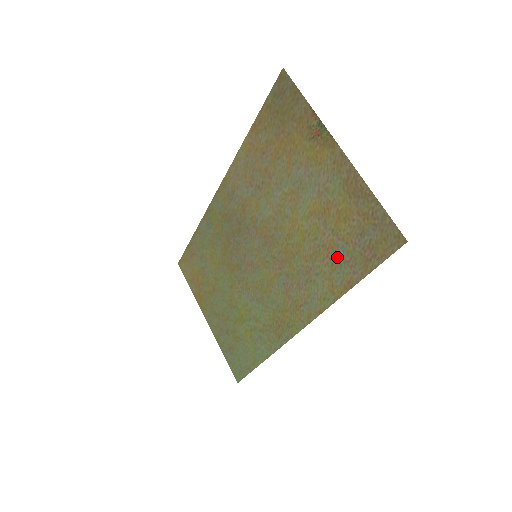
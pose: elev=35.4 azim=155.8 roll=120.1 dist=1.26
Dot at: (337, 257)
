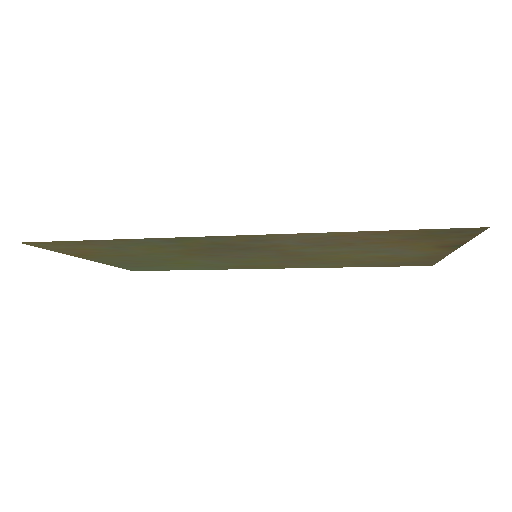
Dot at: occluded
